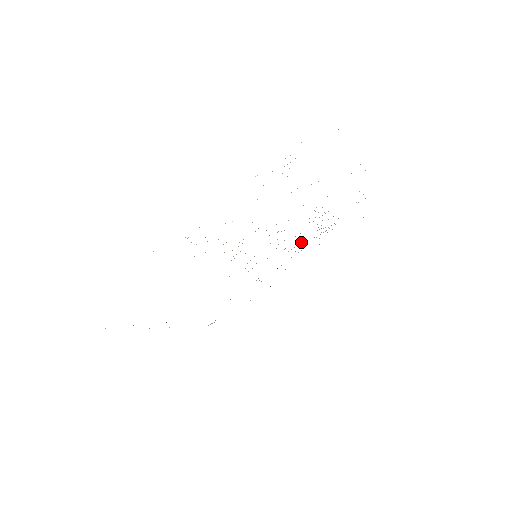
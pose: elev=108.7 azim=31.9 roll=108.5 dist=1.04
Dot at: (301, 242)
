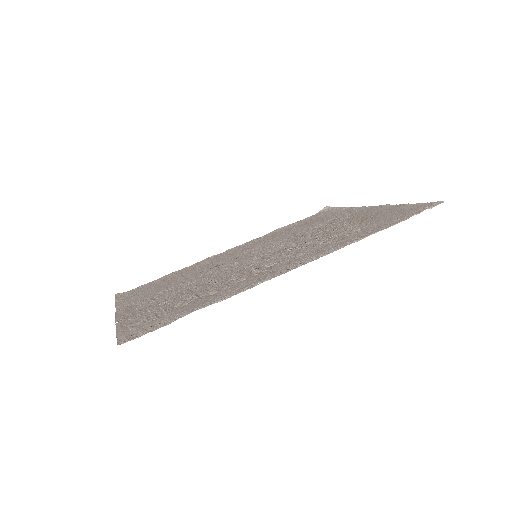
Dot at: (318, 237)
